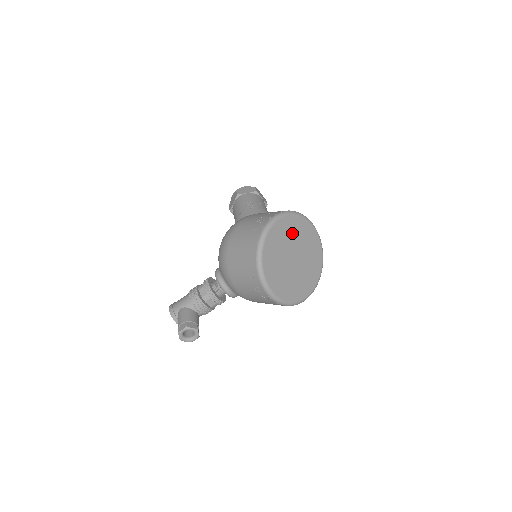
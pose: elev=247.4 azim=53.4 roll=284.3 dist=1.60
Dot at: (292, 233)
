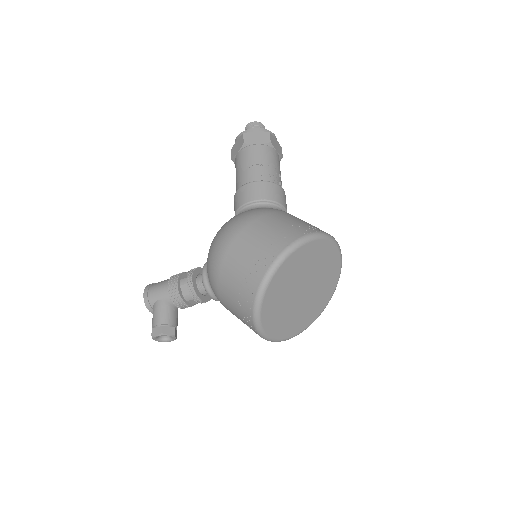
Dot at: (306, 263)
